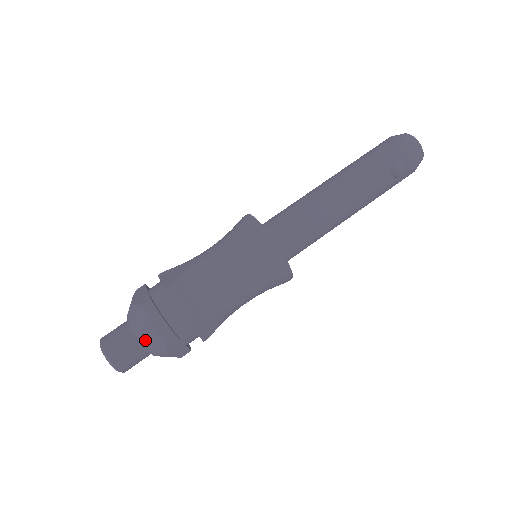
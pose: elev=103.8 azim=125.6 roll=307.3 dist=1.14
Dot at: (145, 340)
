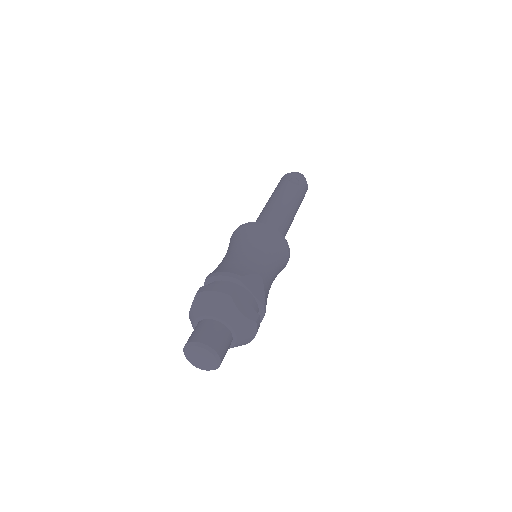
Dot at: (215, 311)
